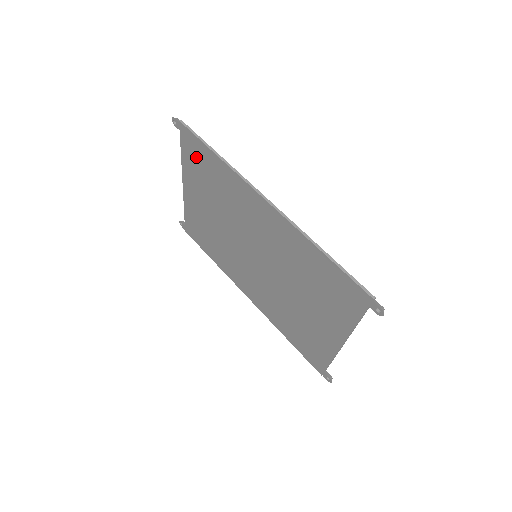
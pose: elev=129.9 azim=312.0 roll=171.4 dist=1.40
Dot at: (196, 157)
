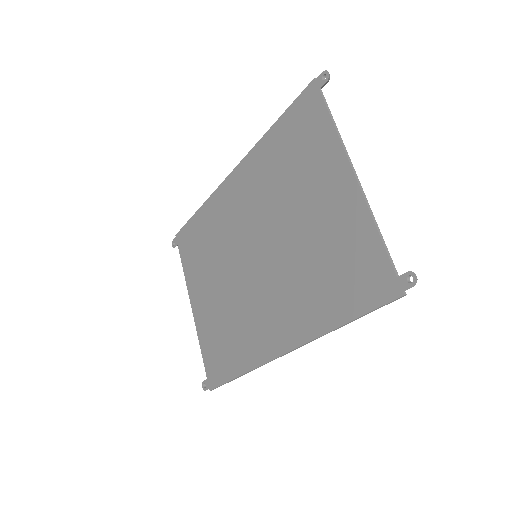
Dot at: (190, 245)
